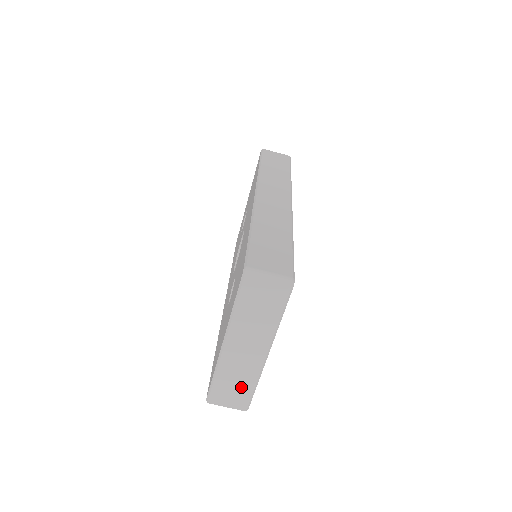
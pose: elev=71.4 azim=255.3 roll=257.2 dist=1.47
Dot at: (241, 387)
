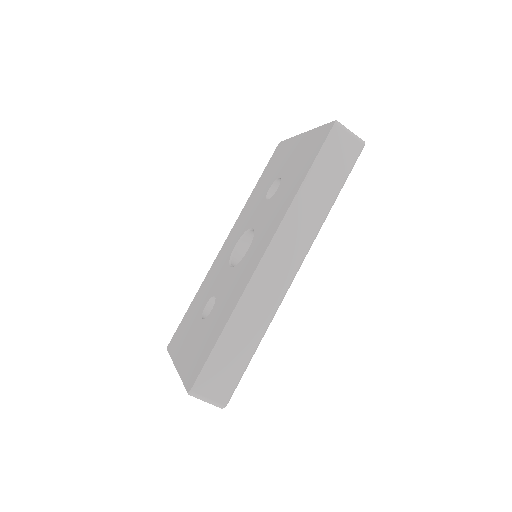
Dot at: occluded
